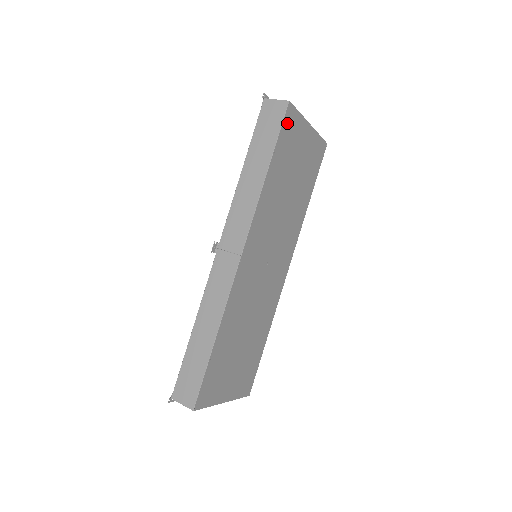
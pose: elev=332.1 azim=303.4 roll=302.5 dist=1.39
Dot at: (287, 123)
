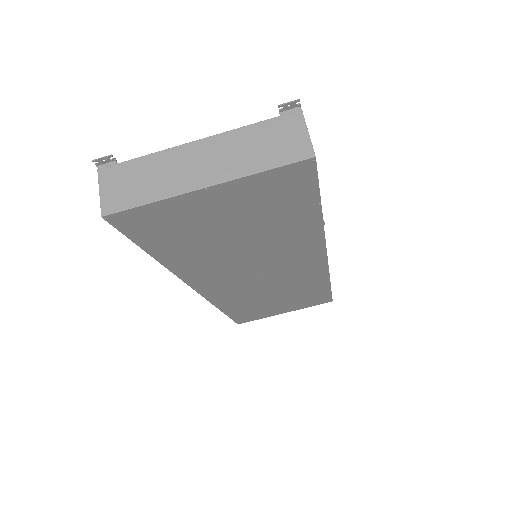
Dot at: (133, 226)
